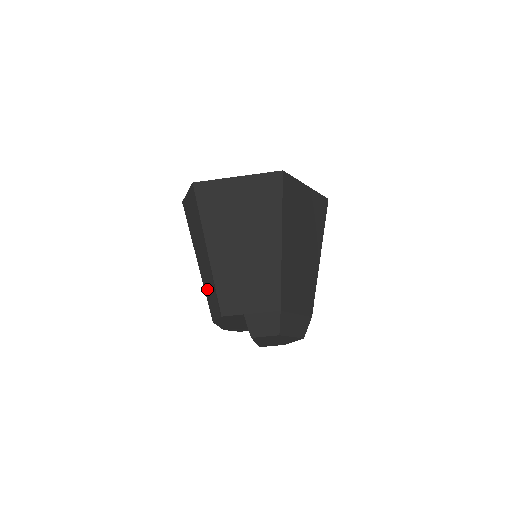
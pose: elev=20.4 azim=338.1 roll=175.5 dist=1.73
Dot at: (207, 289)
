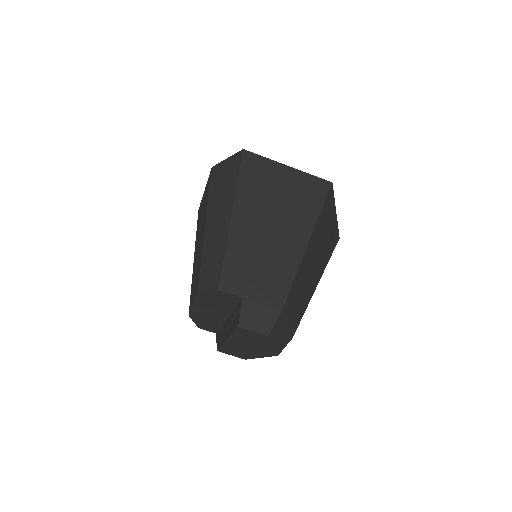
Dot at: (207, 259)
